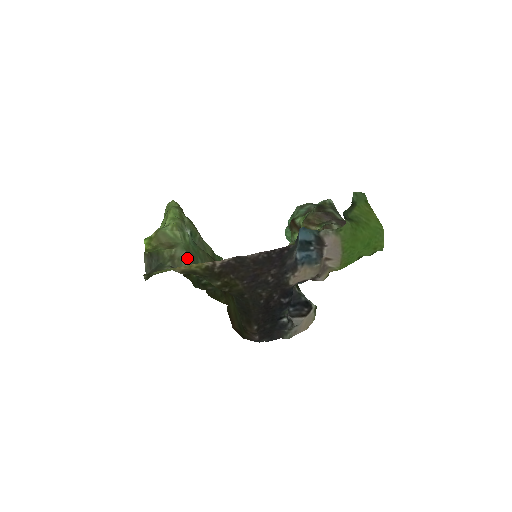
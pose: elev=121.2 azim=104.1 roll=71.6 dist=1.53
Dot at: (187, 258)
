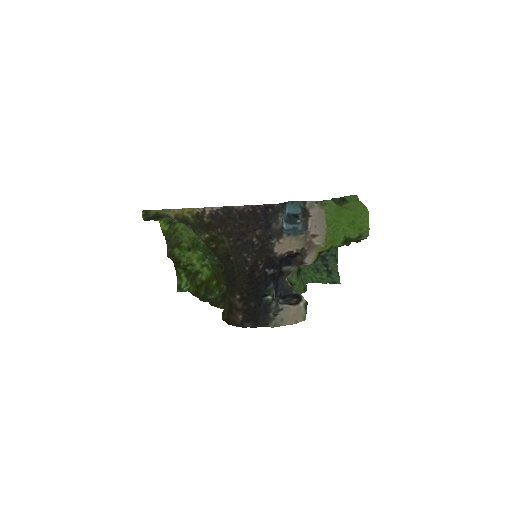
Dot at: occluded
